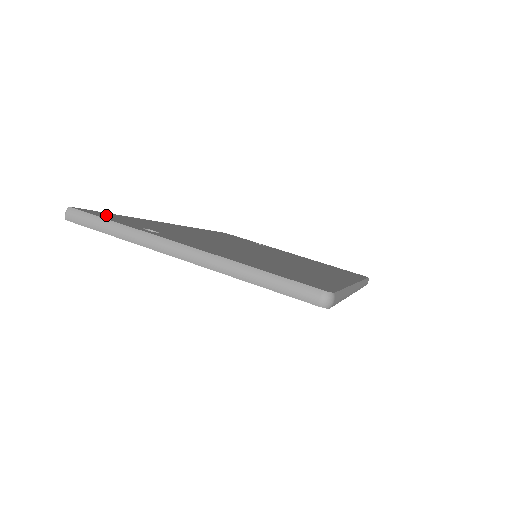
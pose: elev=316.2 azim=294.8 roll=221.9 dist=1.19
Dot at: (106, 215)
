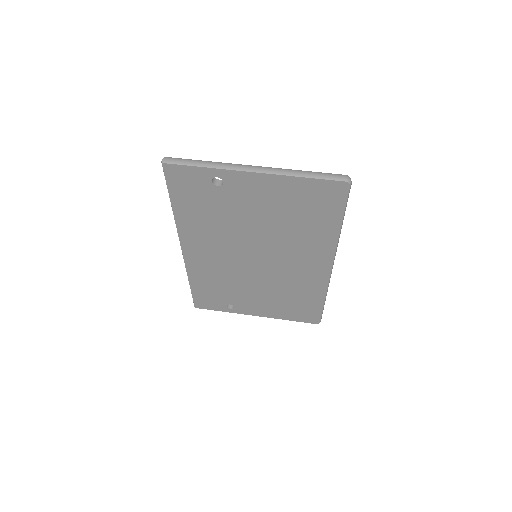
Dot at: occluded
